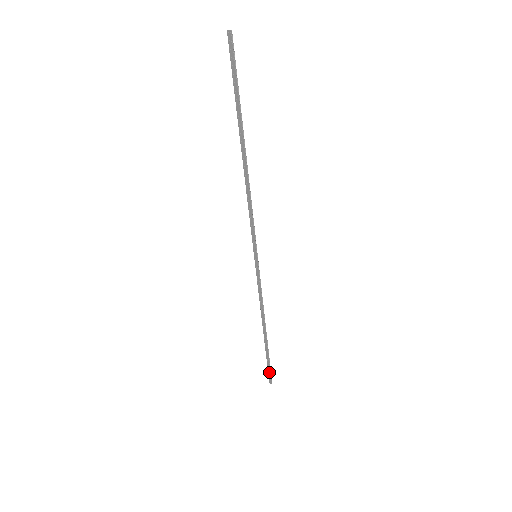
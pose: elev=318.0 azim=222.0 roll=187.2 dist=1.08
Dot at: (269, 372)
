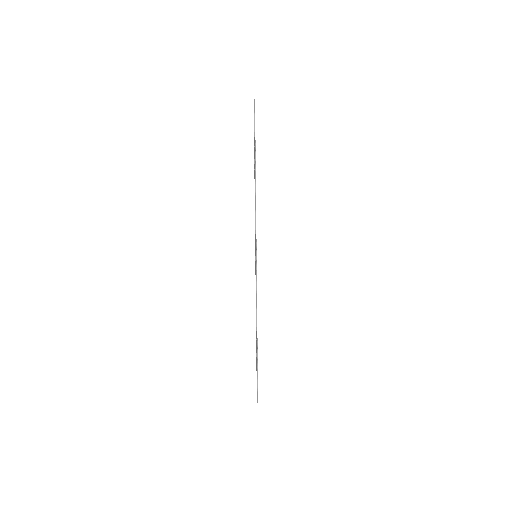
Dot at: (257, 386)
